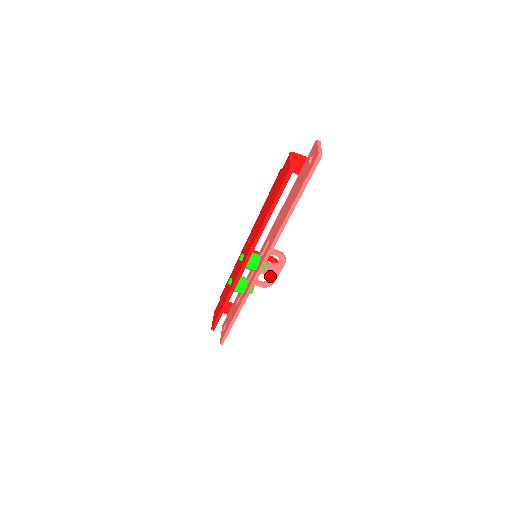
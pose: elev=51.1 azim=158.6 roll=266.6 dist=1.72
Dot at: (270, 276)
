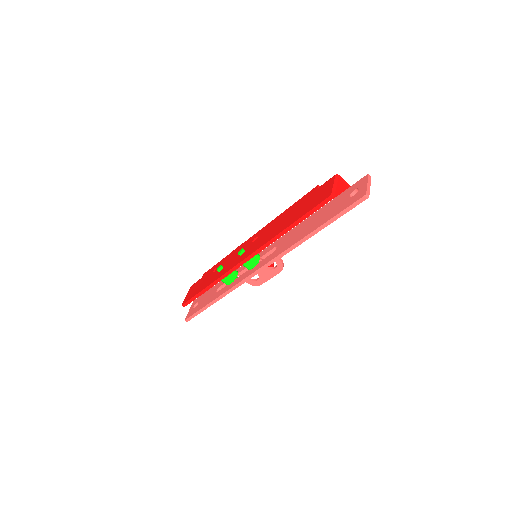
Dot at: (261, 277)
